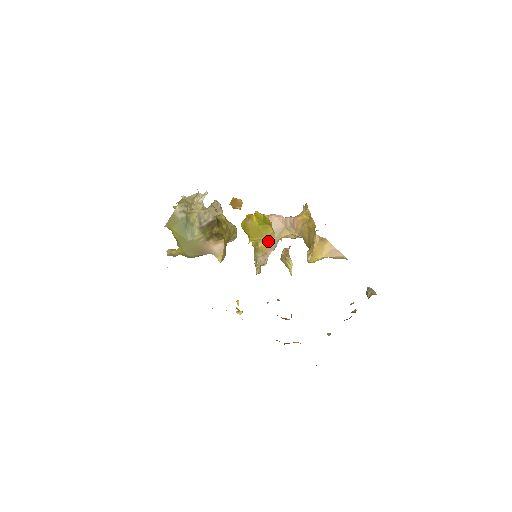
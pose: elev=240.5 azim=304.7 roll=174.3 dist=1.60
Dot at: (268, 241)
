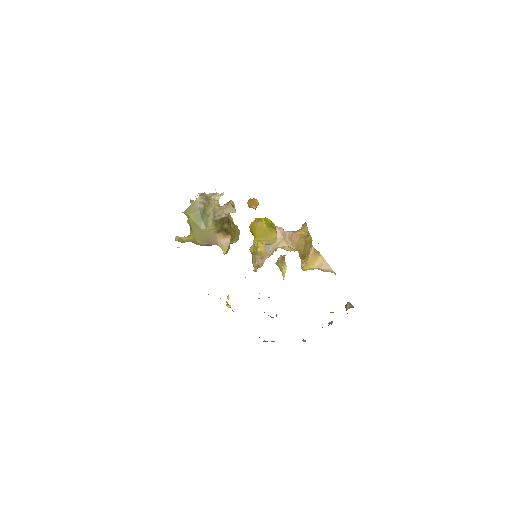
Dot at: (270, 244)
